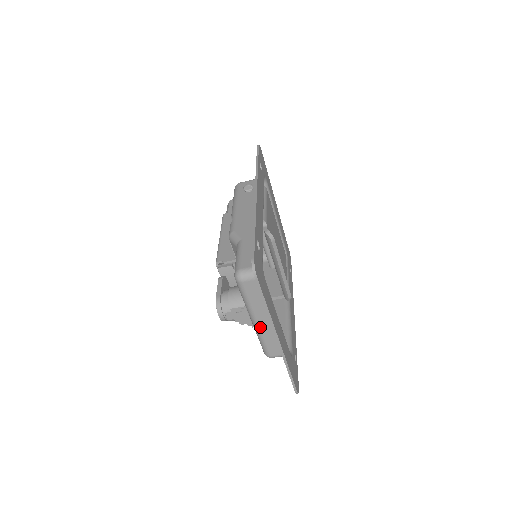
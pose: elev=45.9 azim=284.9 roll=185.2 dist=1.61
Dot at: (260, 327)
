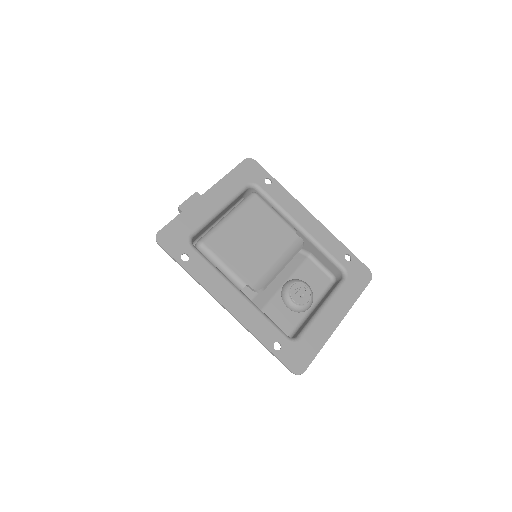
Dot at: occluded
